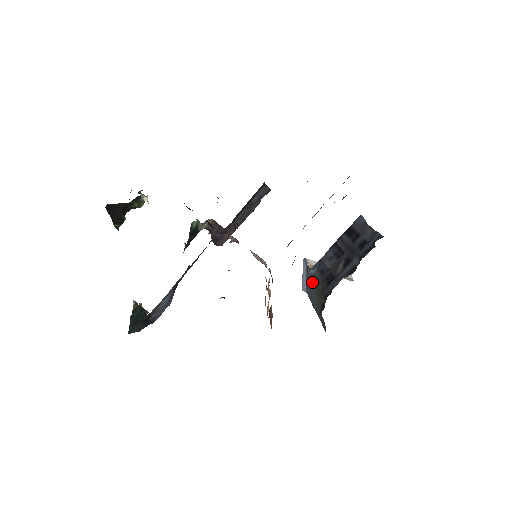
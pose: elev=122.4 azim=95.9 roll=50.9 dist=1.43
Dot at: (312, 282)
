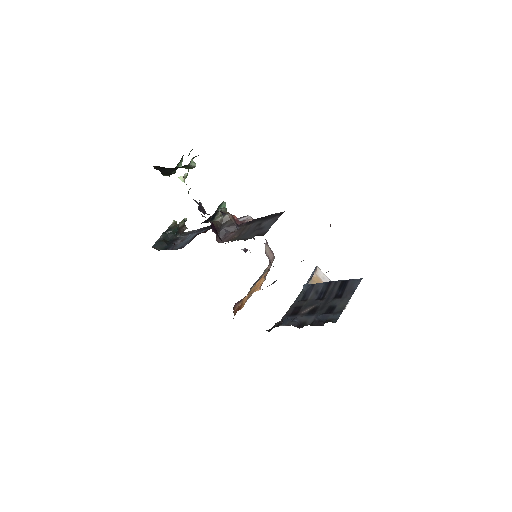
Dot at: occluded
